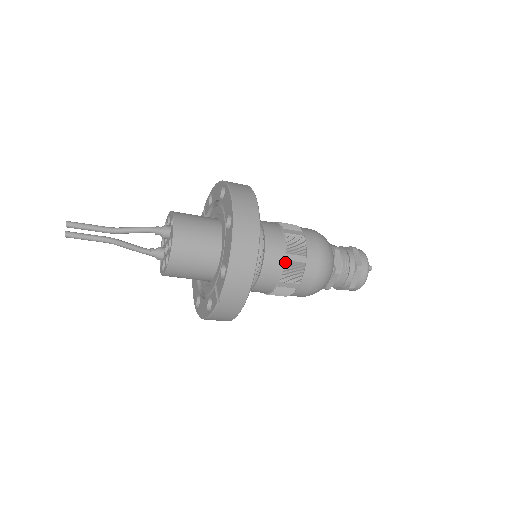
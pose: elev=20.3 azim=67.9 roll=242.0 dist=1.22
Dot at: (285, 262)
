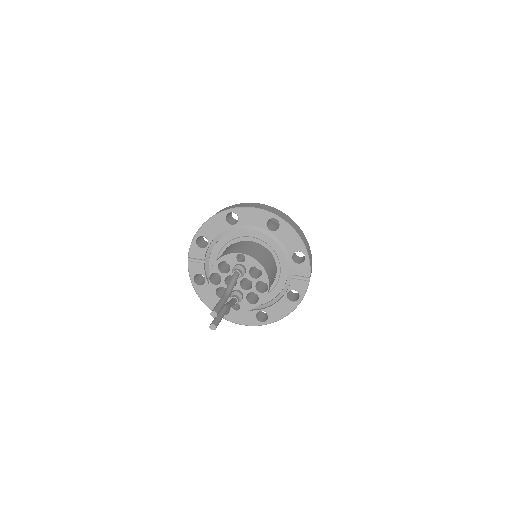
Dot at: occluded
